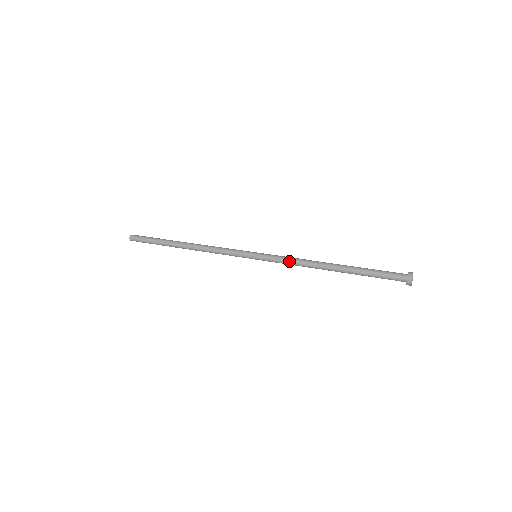
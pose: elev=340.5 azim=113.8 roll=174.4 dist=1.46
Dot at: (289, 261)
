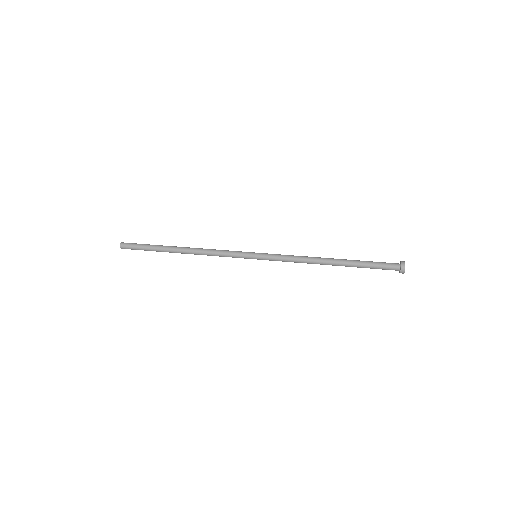
Dot at: (290, 259)
